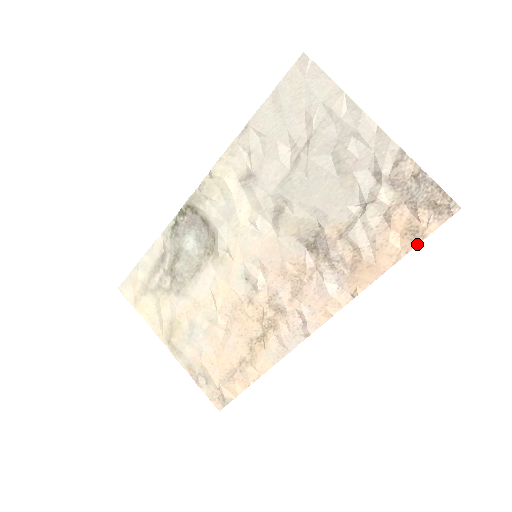
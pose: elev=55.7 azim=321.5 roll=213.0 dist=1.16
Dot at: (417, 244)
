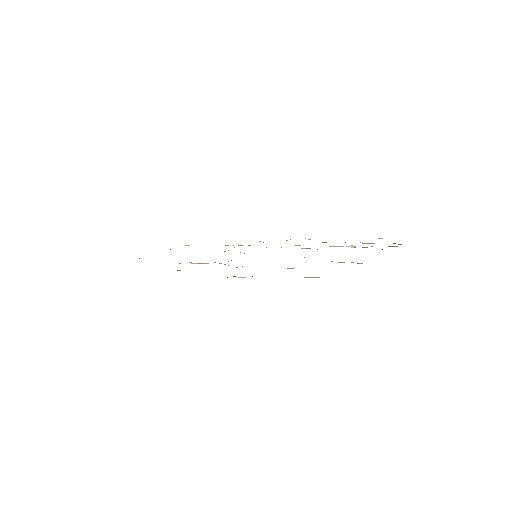
Dot at: occluded
